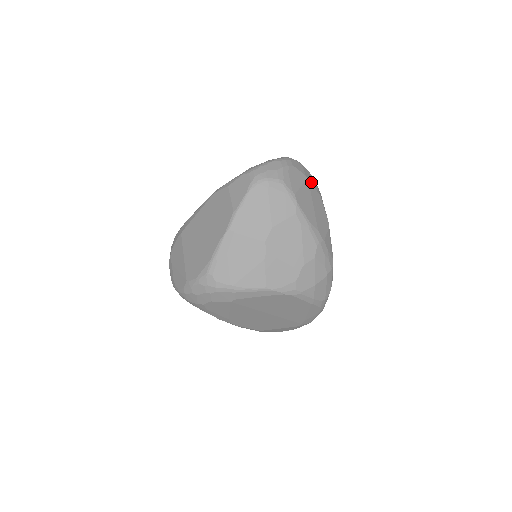
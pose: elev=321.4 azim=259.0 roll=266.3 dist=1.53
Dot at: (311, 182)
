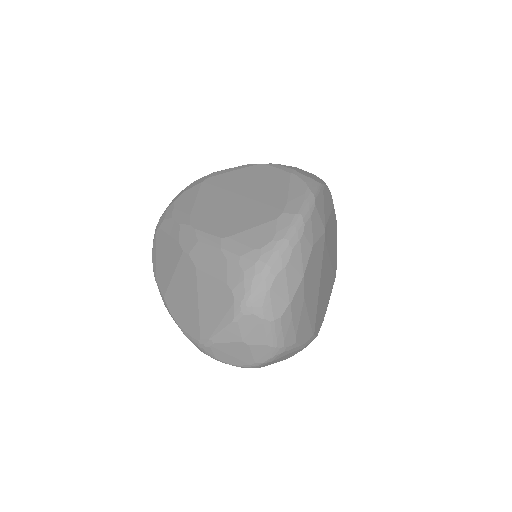
Dot at: occluded
